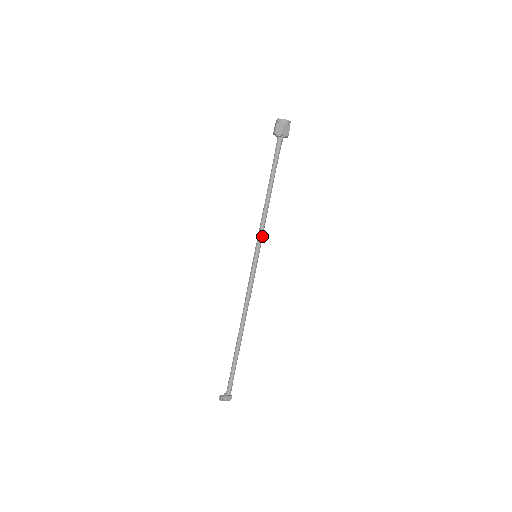
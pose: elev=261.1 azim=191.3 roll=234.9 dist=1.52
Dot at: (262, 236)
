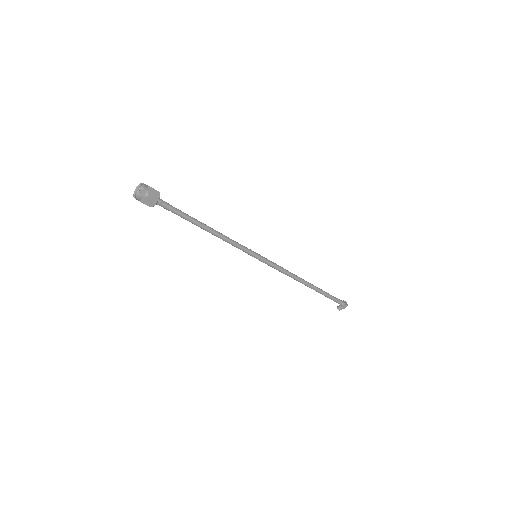
Dot at: (242, 248)
